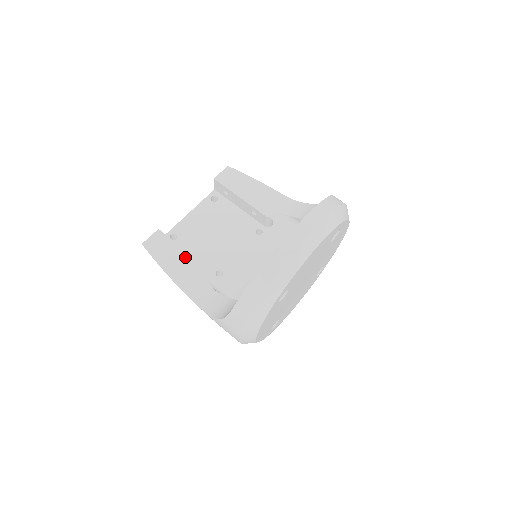
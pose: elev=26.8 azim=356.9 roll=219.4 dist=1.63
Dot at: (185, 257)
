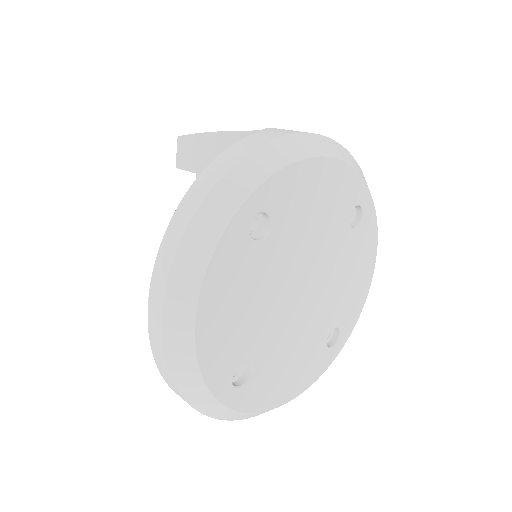
Dot at: occluded
